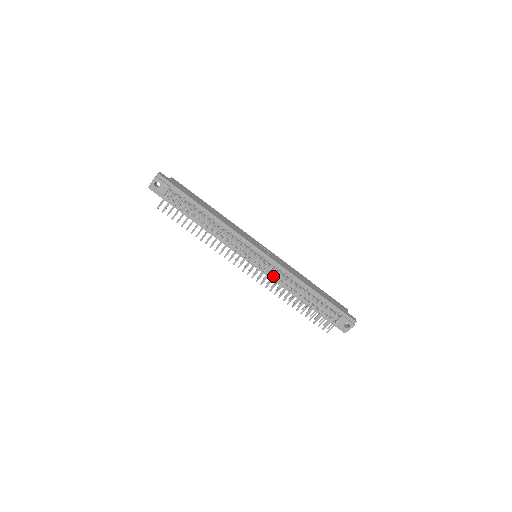
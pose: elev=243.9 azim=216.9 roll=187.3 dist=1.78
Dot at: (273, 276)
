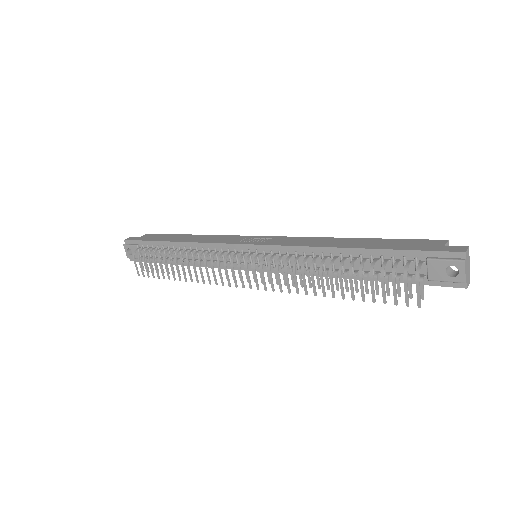
Dot at: (282, 268)
